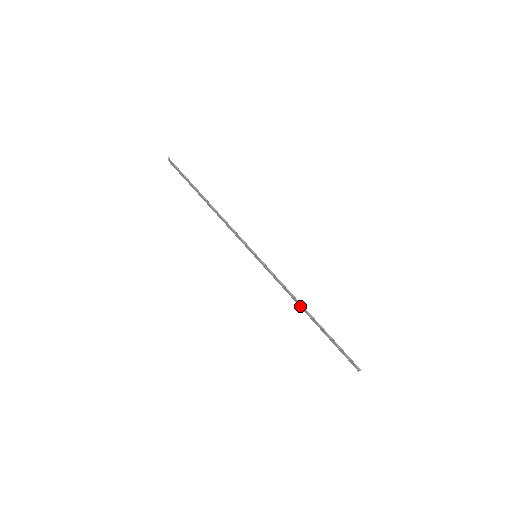
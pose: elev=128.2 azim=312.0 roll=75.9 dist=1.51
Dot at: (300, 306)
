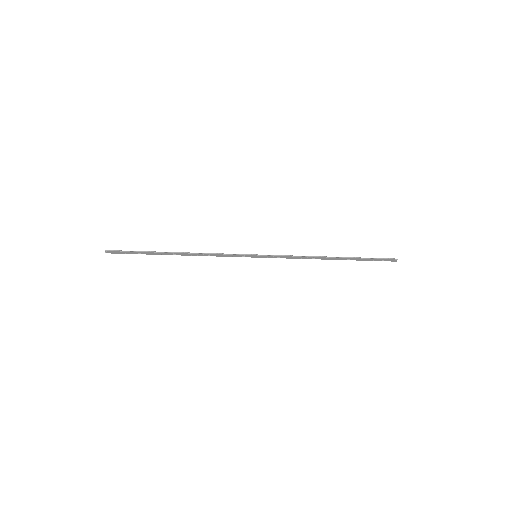
Dot at: (321, 259)
